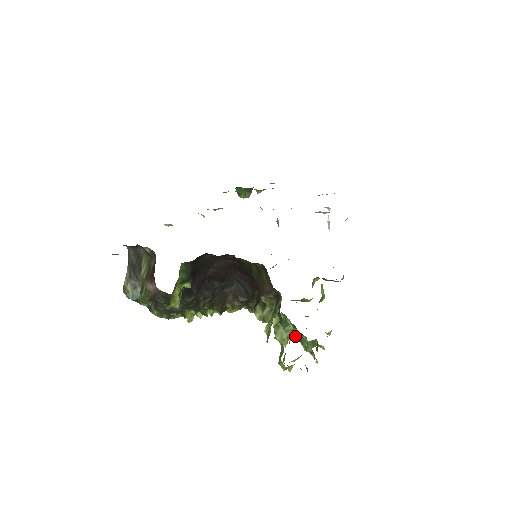
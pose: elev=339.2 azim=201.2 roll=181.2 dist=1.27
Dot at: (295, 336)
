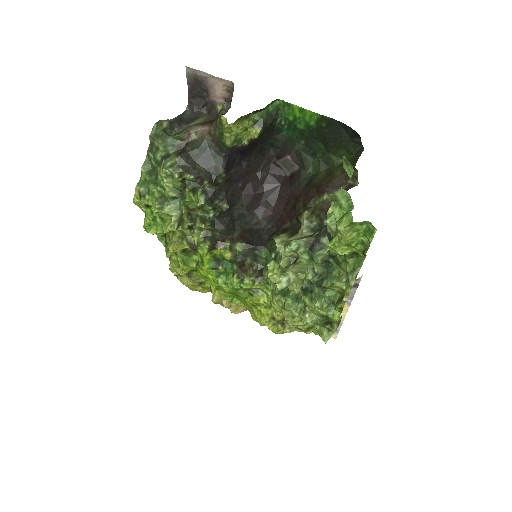
Dot at: (315, 279)
